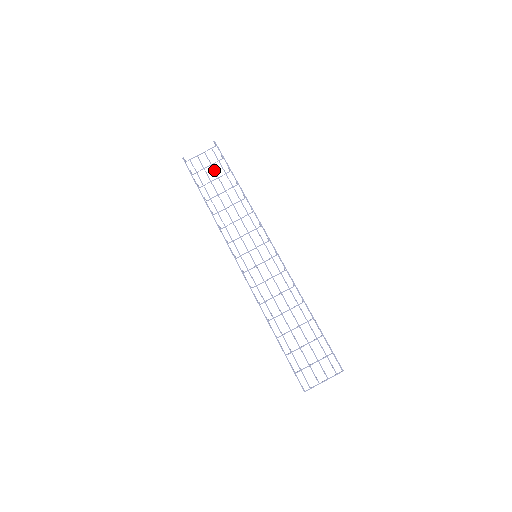
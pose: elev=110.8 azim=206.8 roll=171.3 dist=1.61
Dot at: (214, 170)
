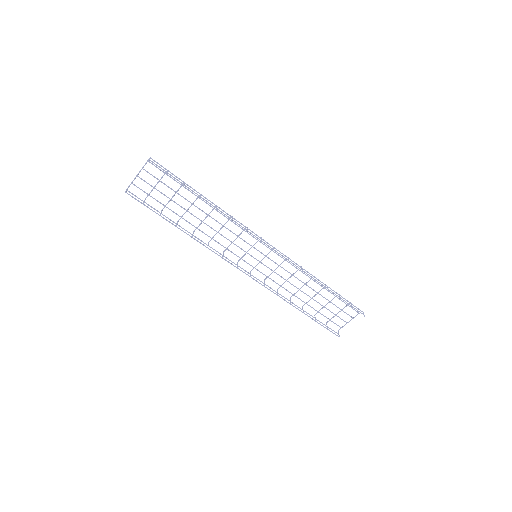
Dot at: occluded
